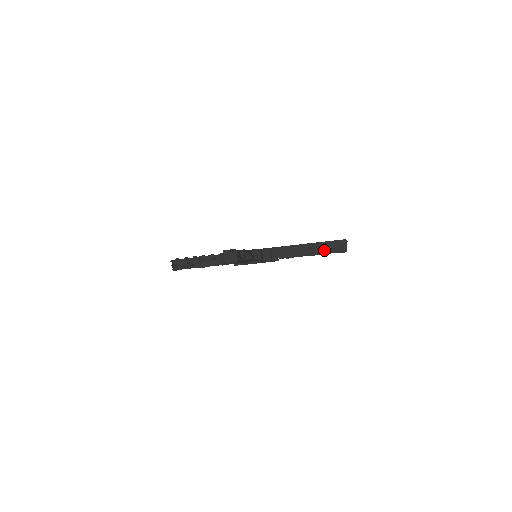
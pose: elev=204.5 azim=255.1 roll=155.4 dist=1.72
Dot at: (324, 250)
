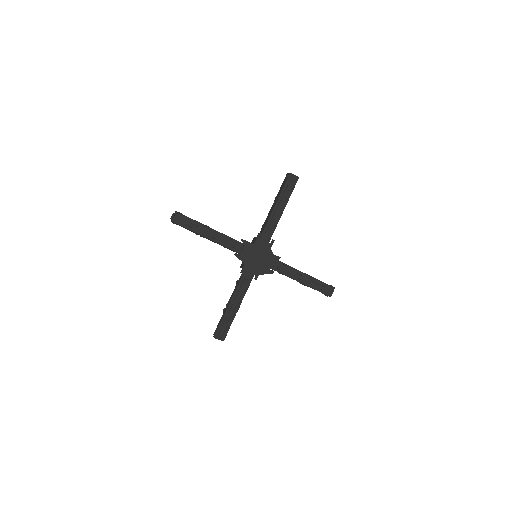
Dot at: (317, 279)
